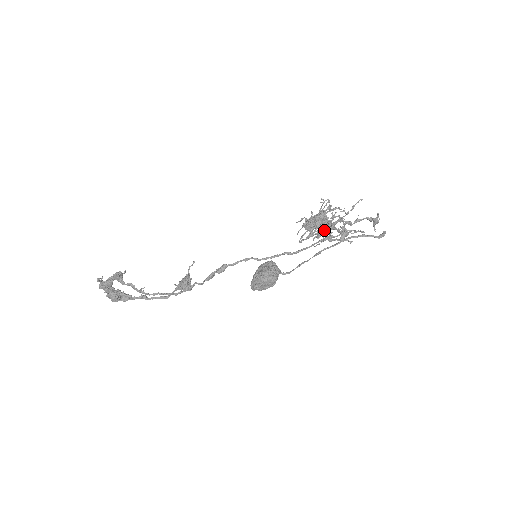
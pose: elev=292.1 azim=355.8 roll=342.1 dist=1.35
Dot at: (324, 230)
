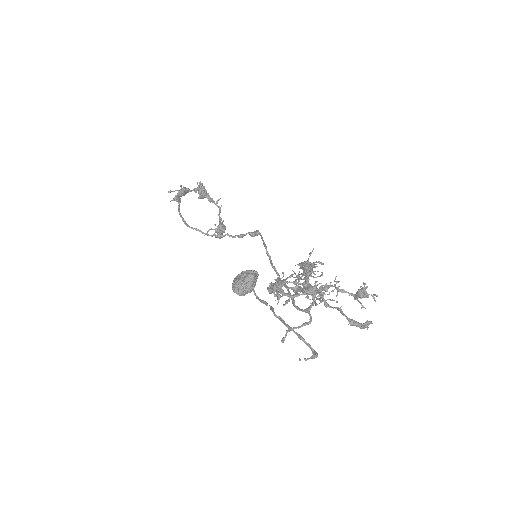
Dot at: (296, 292)
